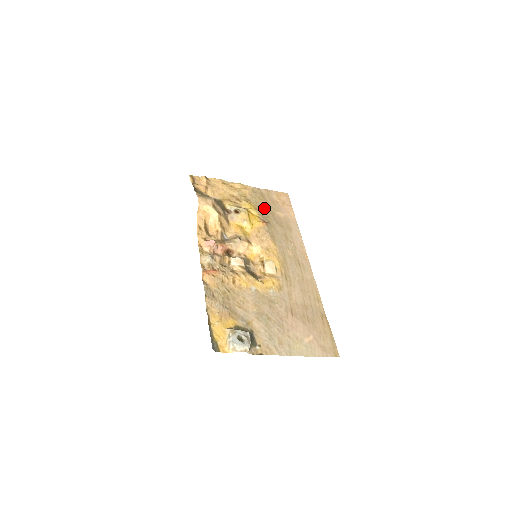
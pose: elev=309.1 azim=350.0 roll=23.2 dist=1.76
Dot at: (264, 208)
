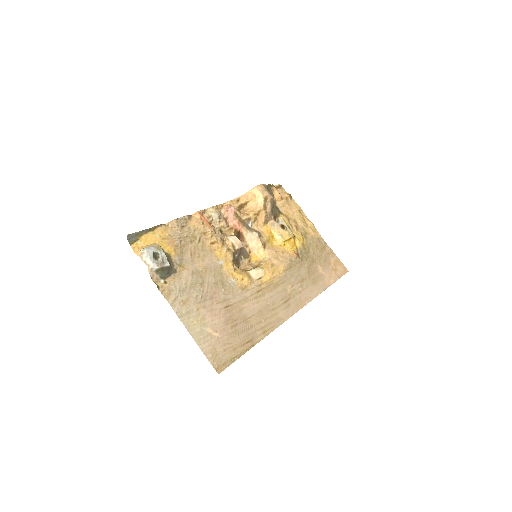
Dot at: (312, 253)
